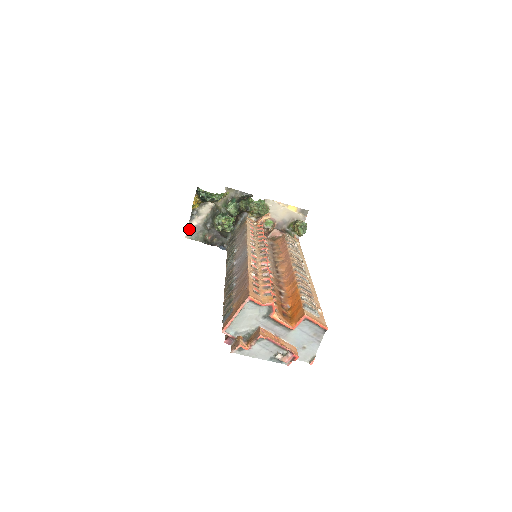
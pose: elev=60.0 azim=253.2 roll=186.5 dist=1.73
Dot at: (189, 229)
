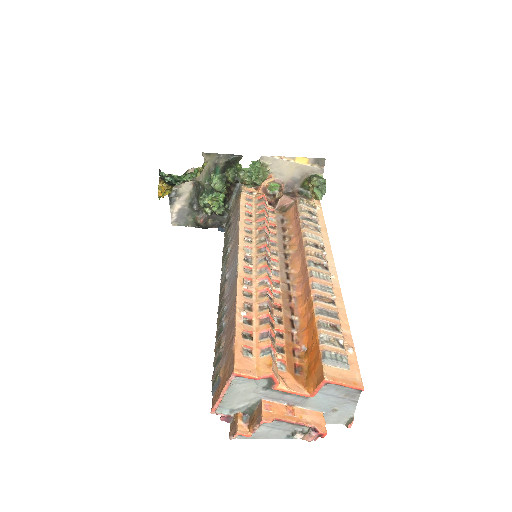
Dot at: (173, 215)
